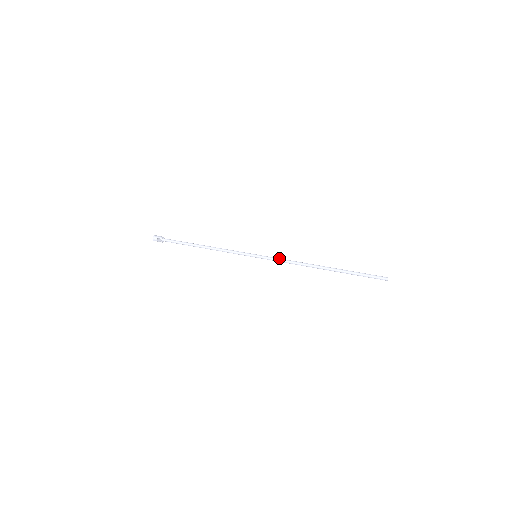
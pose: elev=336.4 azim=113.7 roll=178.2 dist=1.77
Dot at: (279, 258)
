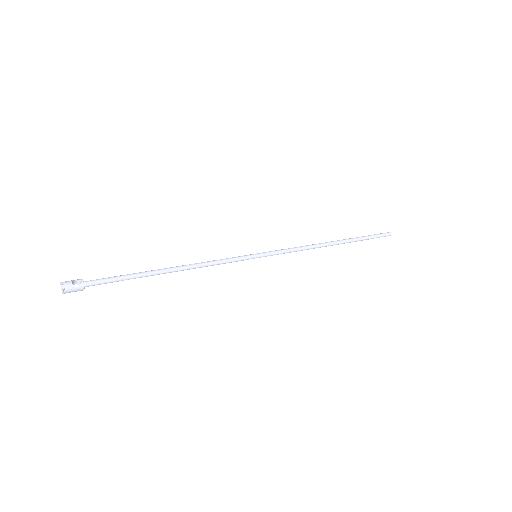
Dot at: (284, 249)
